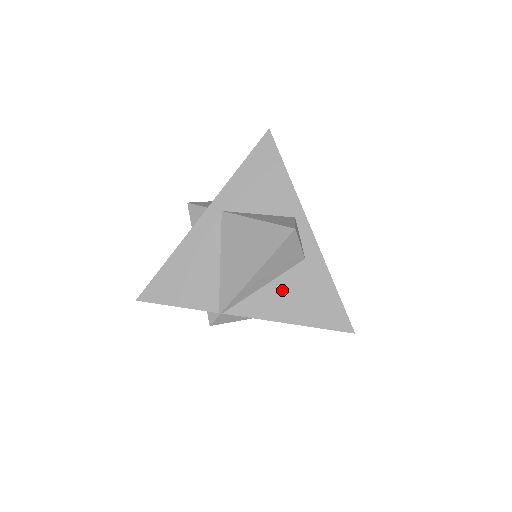
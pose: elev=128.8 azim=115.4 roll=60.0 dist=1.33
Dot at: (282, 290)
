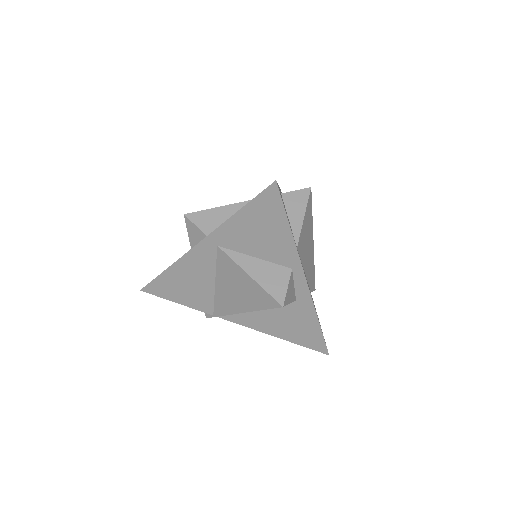
Dot at: (271, 315)
